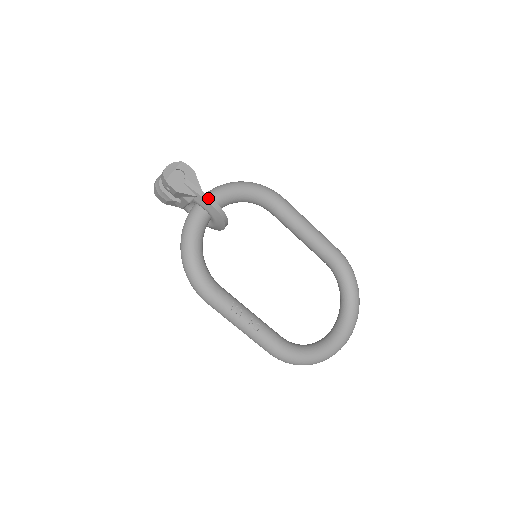
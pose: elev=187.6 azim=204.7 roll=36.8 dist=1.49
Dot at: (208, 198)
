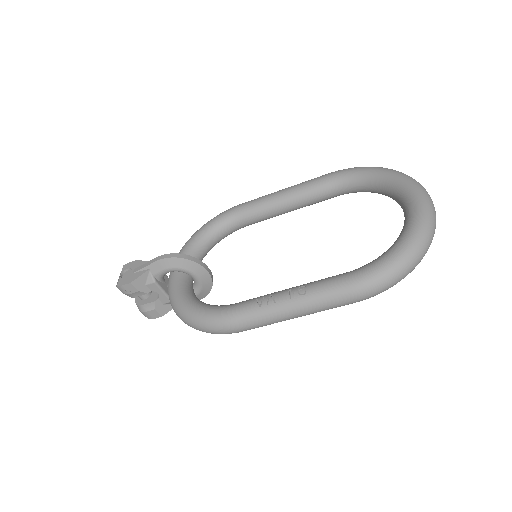
Dot at: (156, 259)
